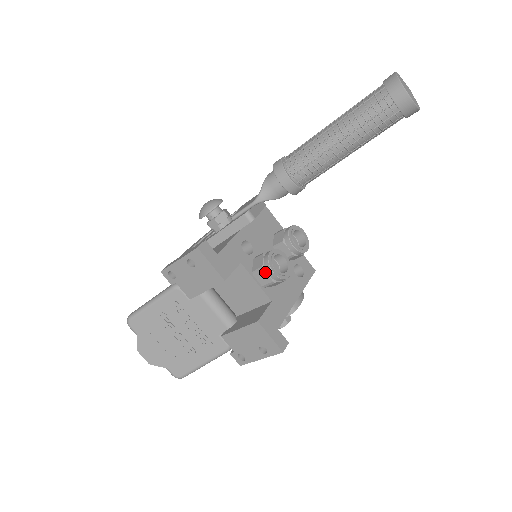
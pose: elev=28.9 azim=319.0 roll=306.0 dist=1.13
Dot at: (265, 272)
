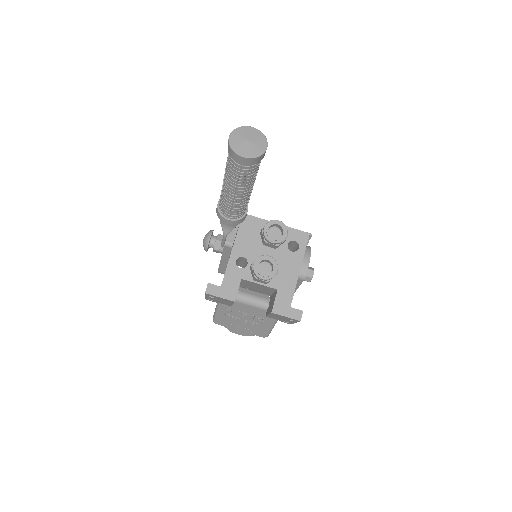
Dot at: (258, 279)
